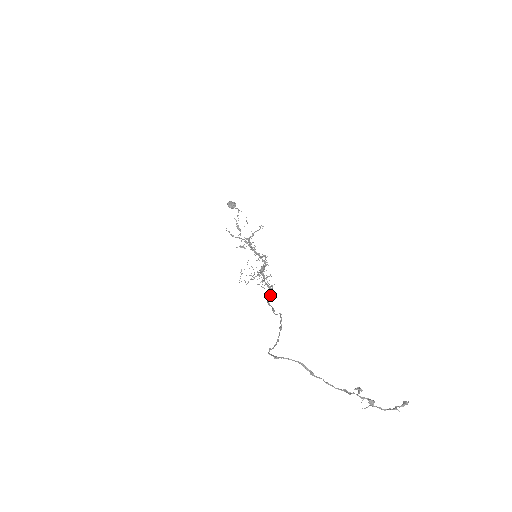
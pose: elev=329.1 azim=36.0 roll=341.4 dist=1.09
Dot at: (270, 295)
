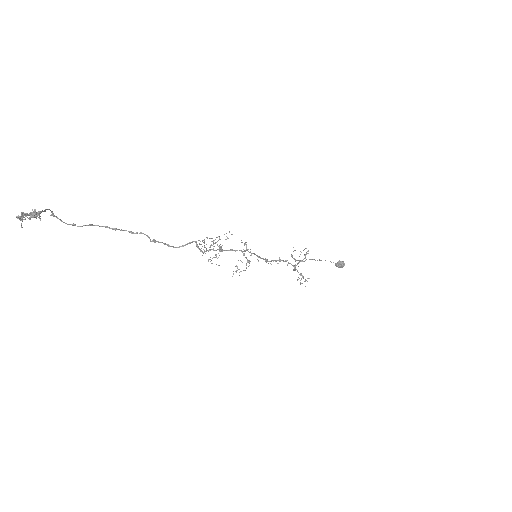
Dot at: (183, 245)
